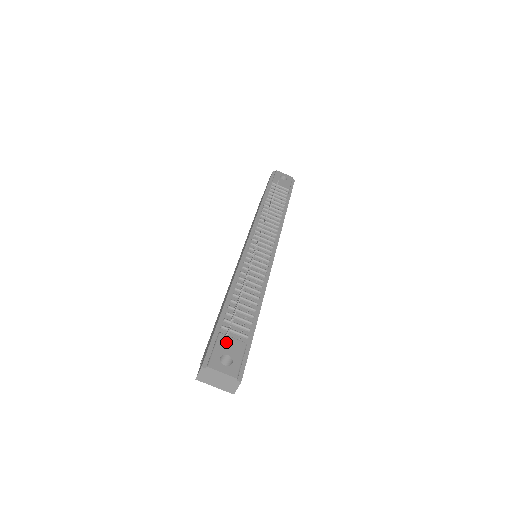
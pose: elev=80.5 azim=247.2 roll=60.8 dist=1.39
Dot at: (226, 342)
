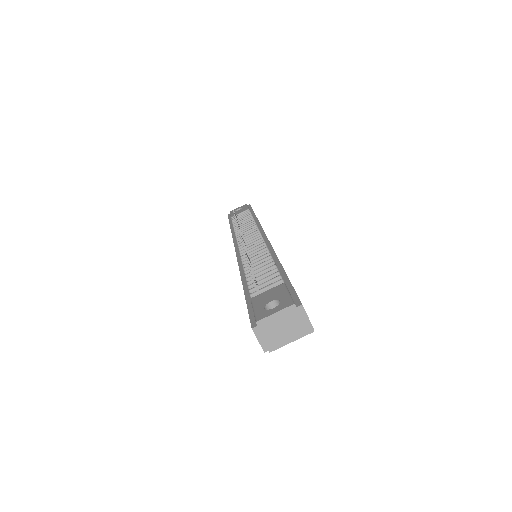
Dot at: (262, 298)
